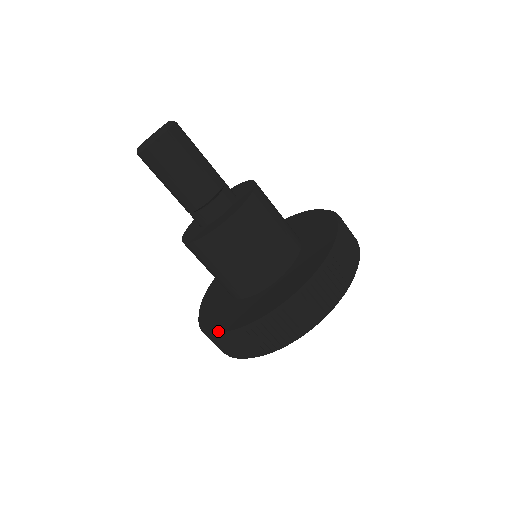
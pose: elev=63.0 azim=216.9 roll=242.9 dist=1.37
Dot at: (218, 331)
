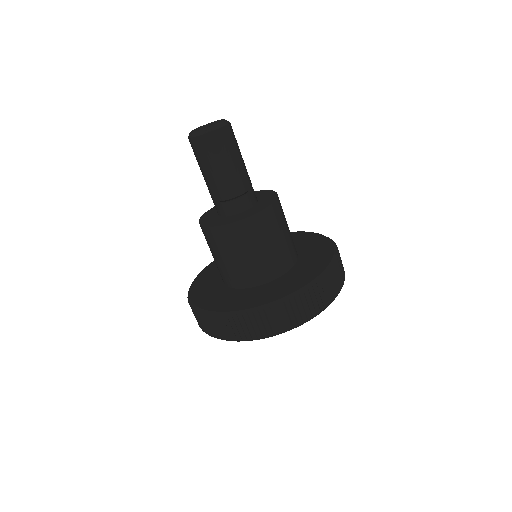
Dot at: (200, 307)
